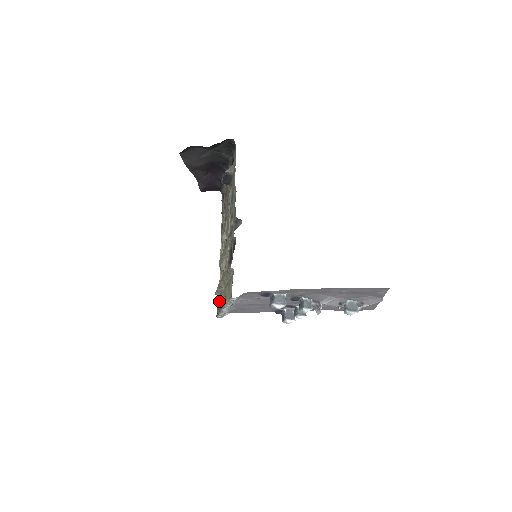
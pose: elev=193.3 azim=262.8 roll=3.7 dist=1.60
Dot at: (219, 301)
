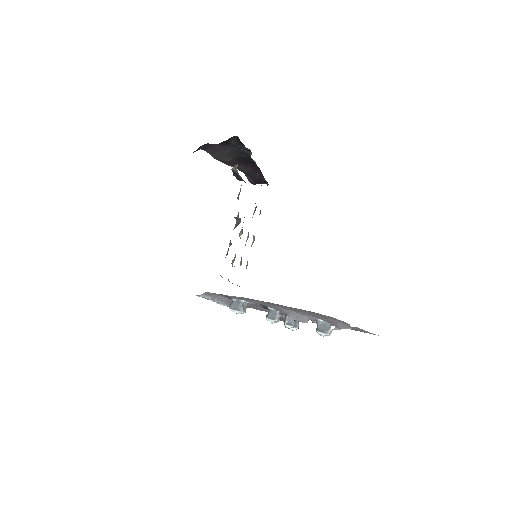
Dot at: occluded
